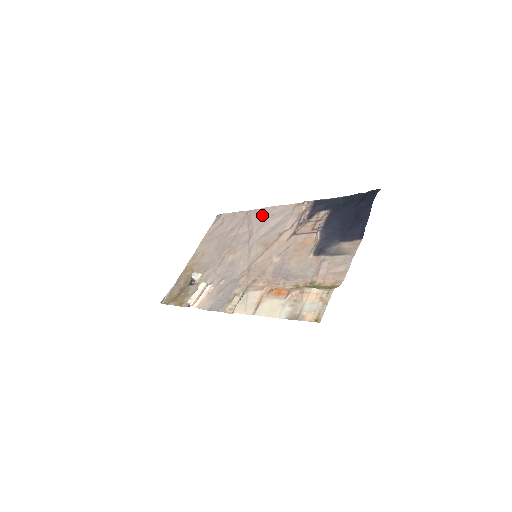
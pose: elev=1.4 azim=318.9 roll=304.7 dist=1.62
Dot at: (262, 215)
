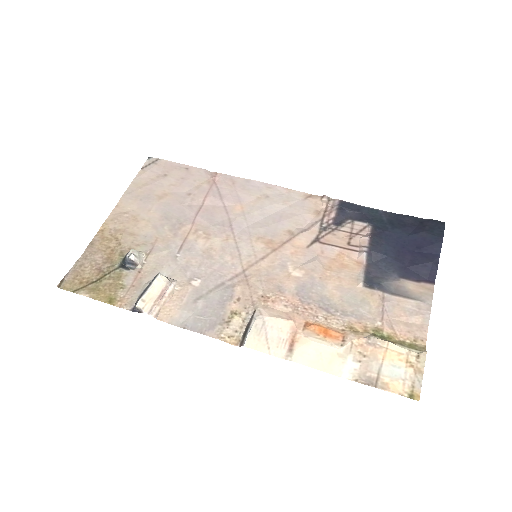
Dot at: (247, 190)
